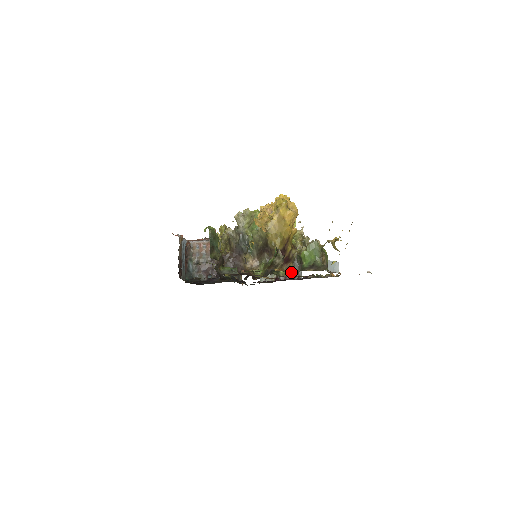
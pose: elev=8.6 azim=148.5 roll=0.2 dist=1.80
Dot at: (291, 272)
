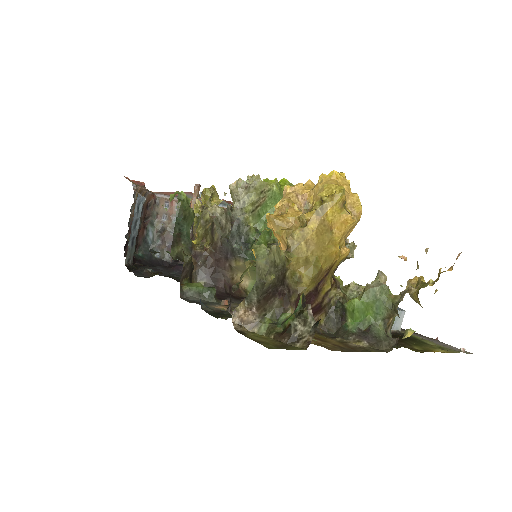
Dot at: occluded
